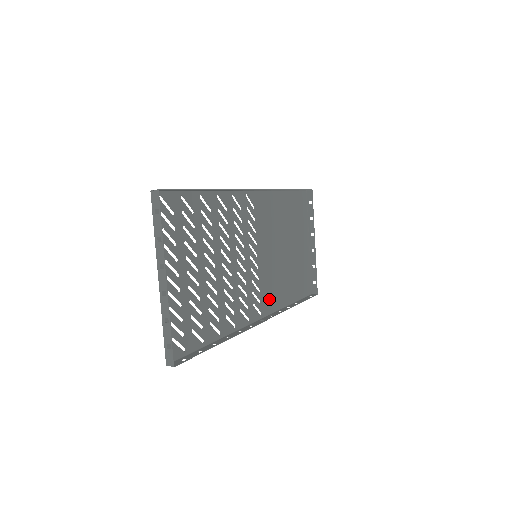
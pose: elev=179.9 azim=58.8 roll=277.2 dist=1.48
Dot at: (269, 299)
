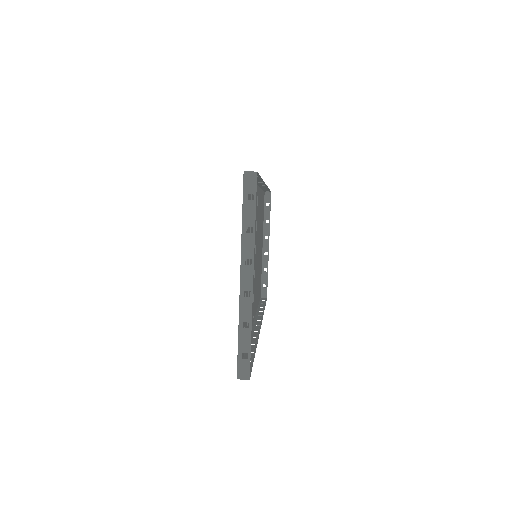
Dot at: (255, 302)
